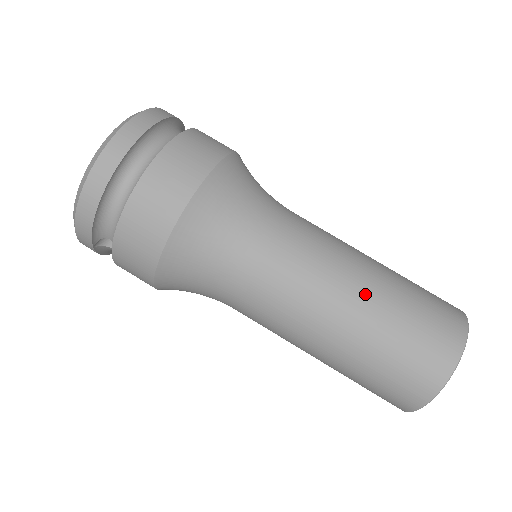
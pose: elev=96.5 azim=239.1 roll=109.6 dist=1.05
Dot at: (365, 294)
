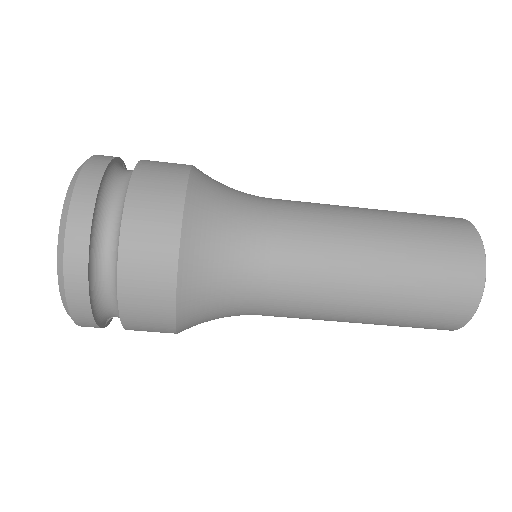
Dot at: (379, 267)
